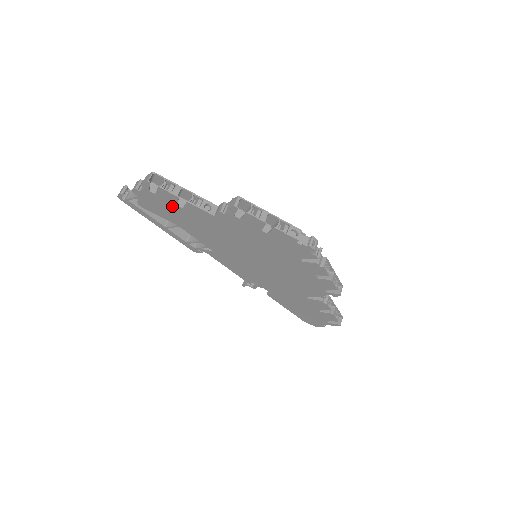
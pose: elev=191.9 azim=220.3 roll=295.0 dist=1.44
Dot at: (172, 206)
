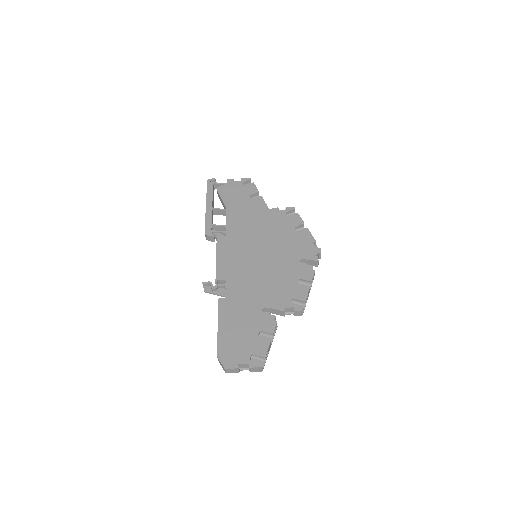
Dot at: (244, 195)
